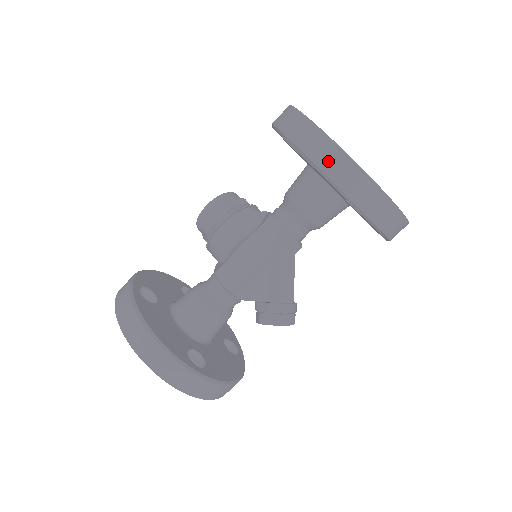
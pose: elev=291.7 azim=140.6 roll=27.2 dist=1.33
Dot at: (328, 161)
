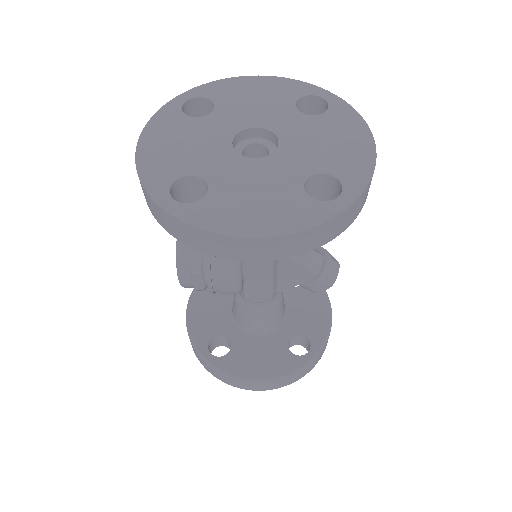
Dot at: (273, 252)
